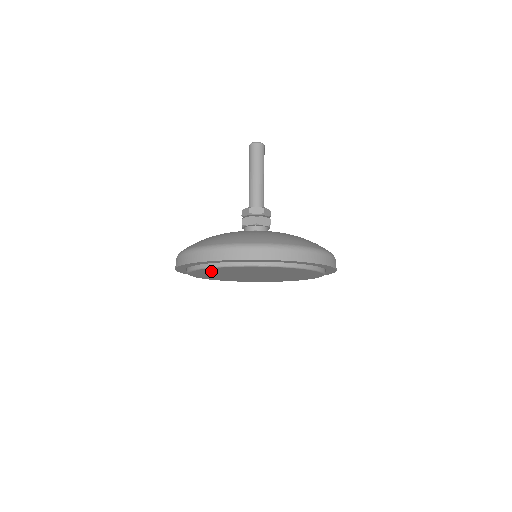
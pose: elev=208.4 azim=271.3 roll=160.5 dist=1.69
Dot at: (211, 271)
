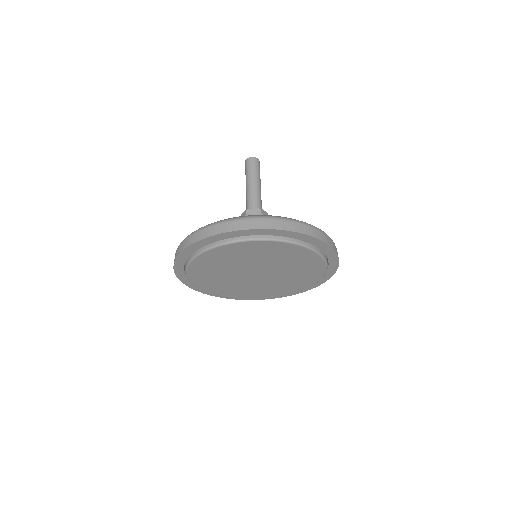
Dot at: (208, 263)
